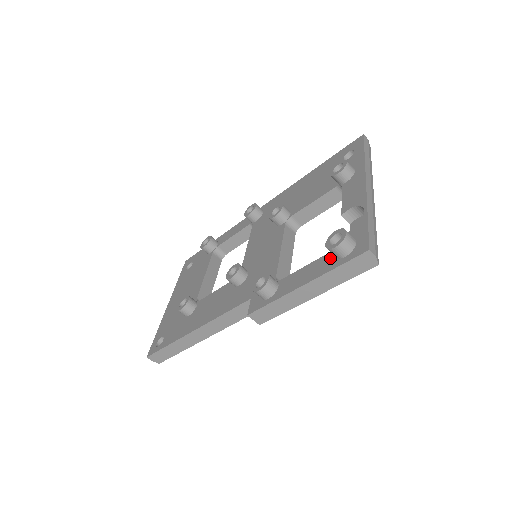
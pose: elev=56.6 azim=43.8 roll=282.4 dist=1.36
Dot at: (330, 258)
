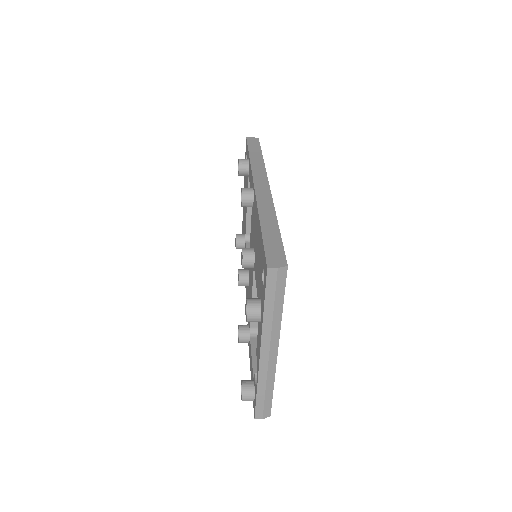
Dot at: occluded
